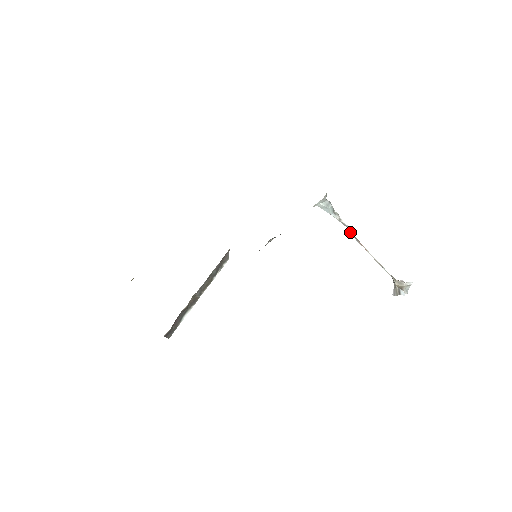
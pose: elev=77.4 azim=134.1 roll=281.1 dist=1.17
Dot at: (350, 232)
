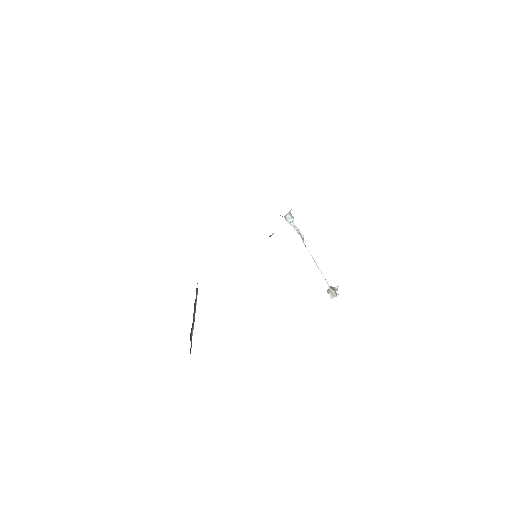
Dot at: (303, 242)
